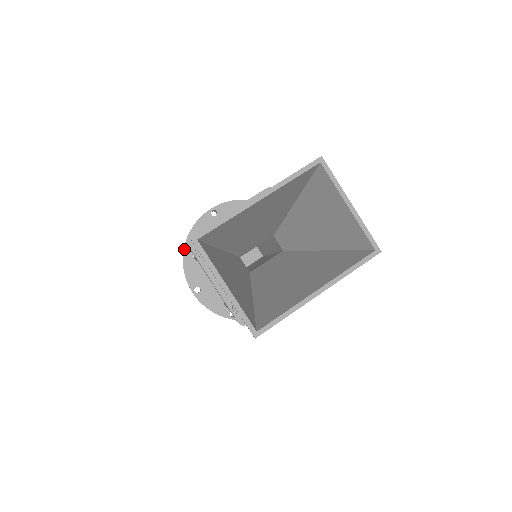
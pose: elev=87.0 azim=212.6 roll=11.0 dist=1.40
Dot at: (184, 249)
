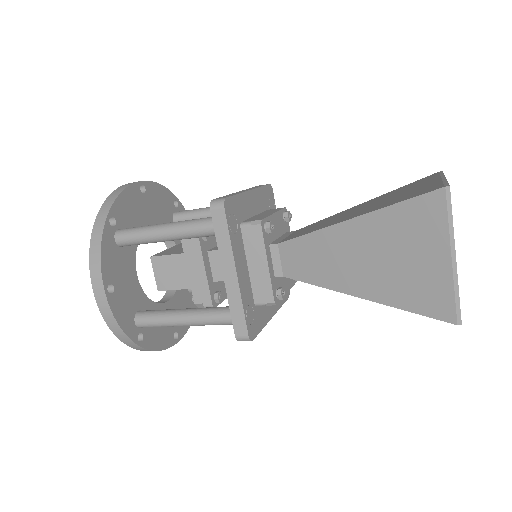
Dot at: (106, 220)
